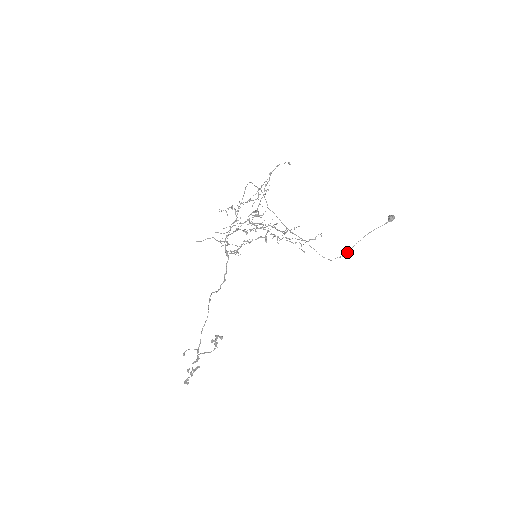
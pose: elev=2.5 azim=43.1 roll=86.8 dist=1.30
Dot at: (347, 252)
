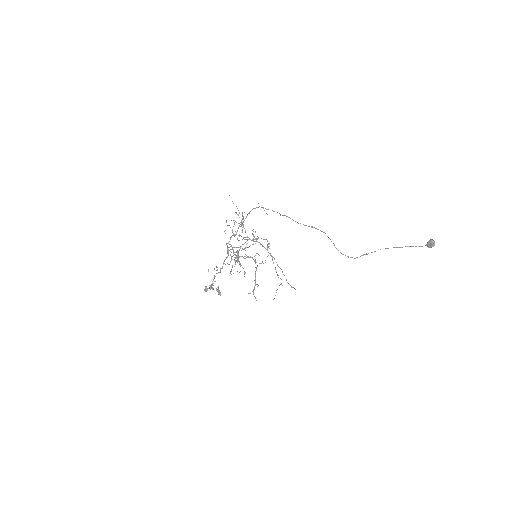
Dot at: (368, 253)
